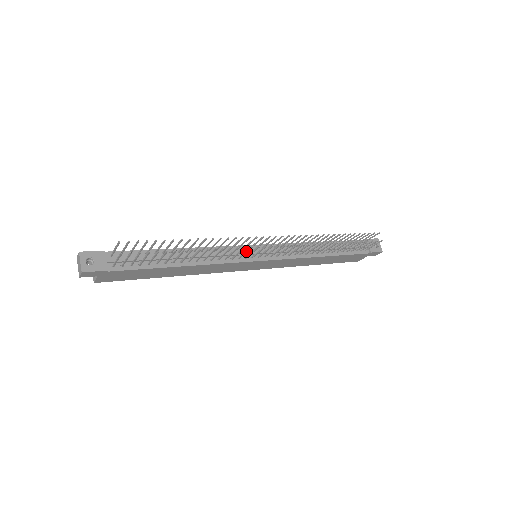
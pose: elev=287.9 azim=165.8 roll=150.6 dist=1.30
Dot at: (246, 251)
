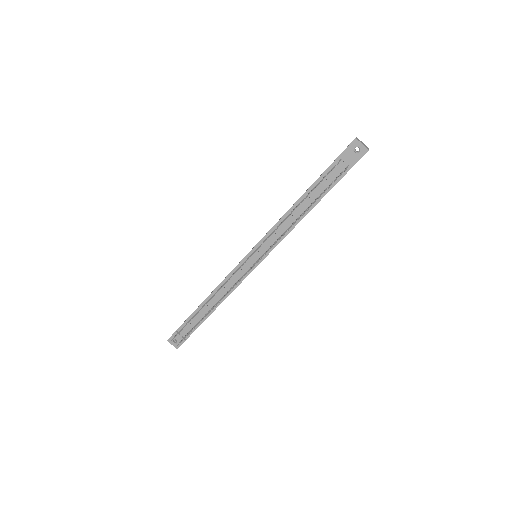
Dot at: (237, 282)
